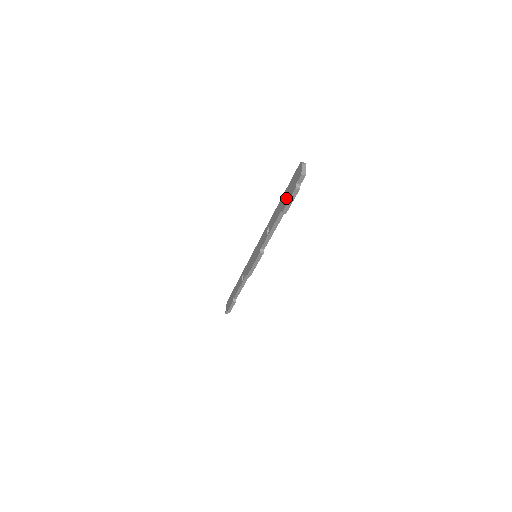
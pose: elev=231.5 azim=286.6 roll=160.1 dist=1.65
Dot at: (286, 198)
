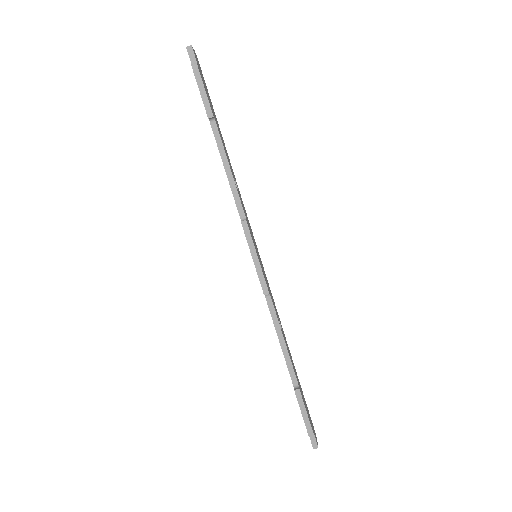
Dot at: occluded
